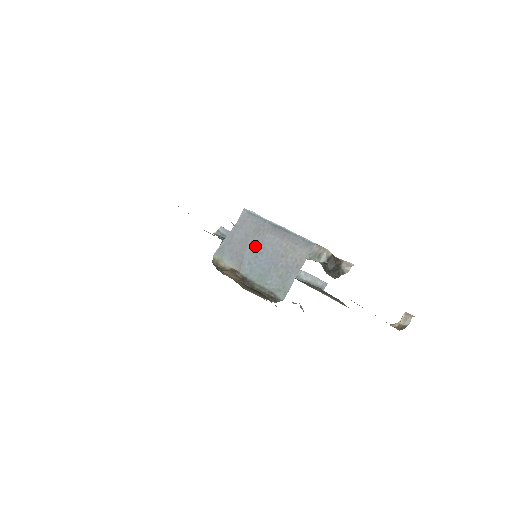
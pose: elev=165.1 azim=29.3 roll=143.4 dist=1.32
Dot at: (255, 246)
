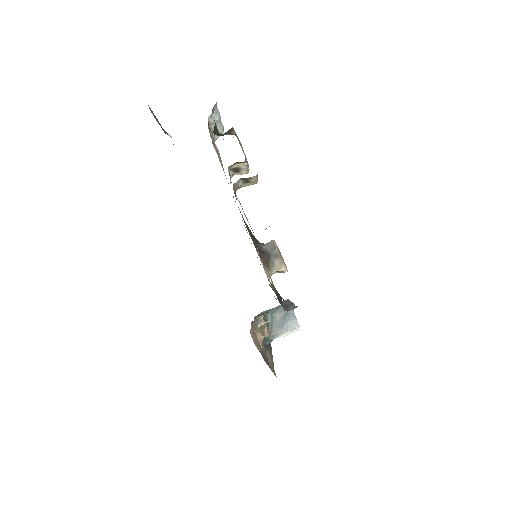
Dot at: occluded
